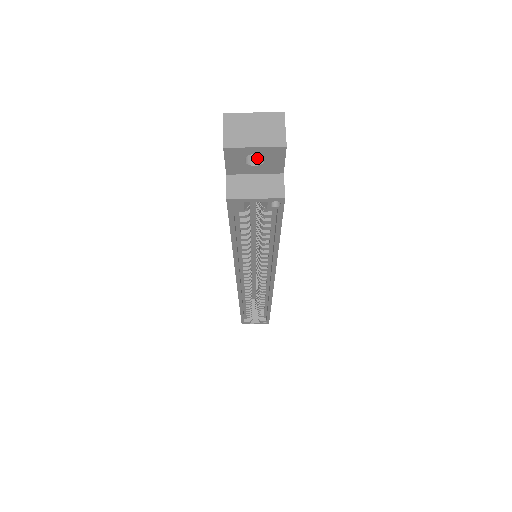
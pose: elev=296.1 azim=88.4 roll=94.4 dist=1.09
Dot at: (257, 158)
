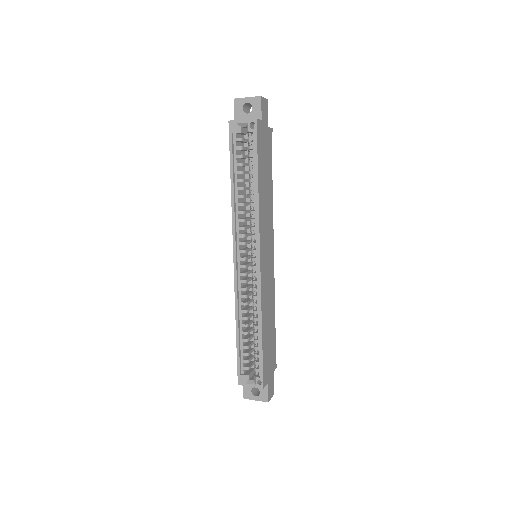
Dot at: (250, 114)
